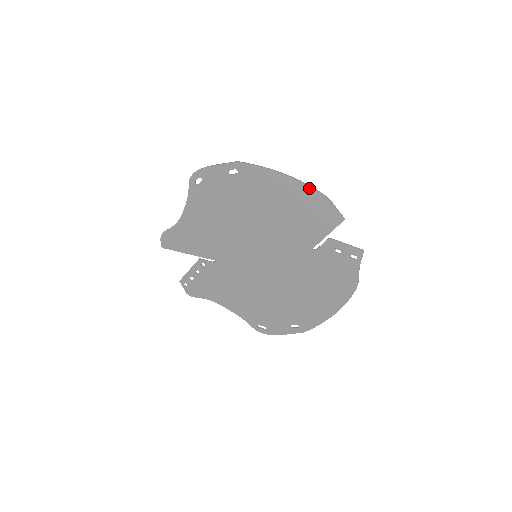
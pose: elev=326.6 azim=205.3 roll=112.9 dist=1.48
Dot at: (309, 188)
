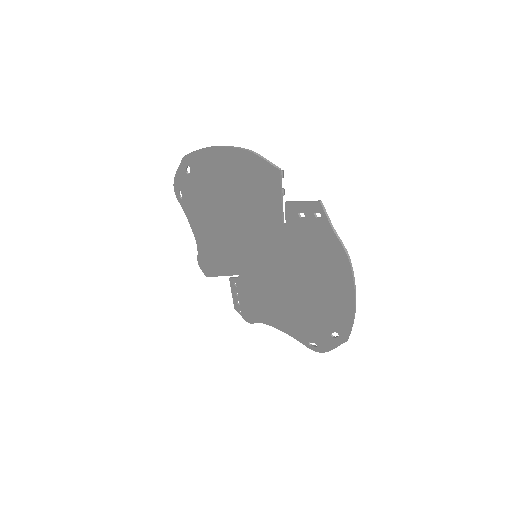
Dot at: (234, 150)
